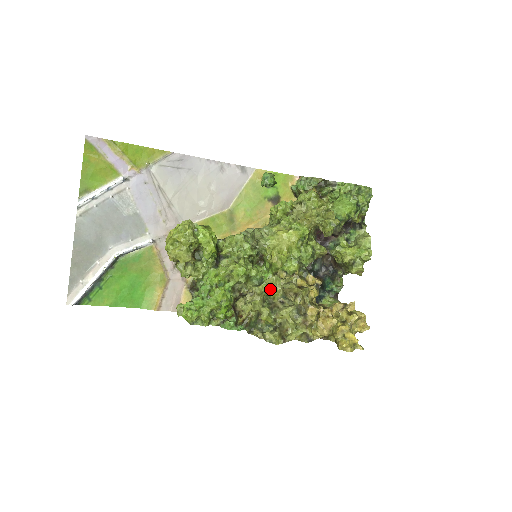
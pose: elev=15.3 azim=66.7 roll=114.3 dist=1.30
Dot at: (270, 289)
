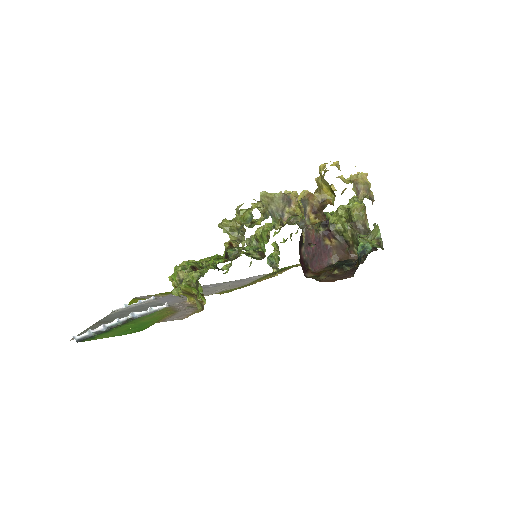
Dot at: occluded
